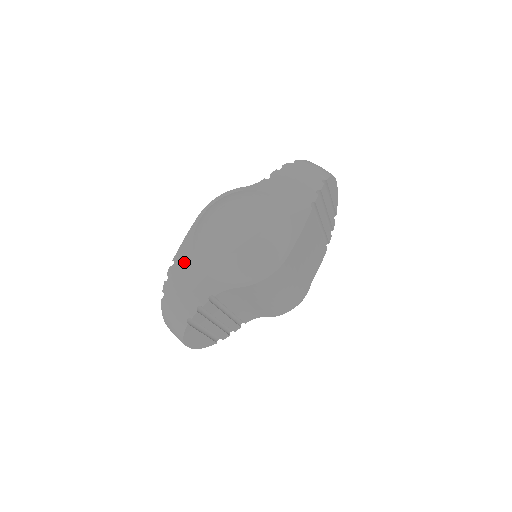
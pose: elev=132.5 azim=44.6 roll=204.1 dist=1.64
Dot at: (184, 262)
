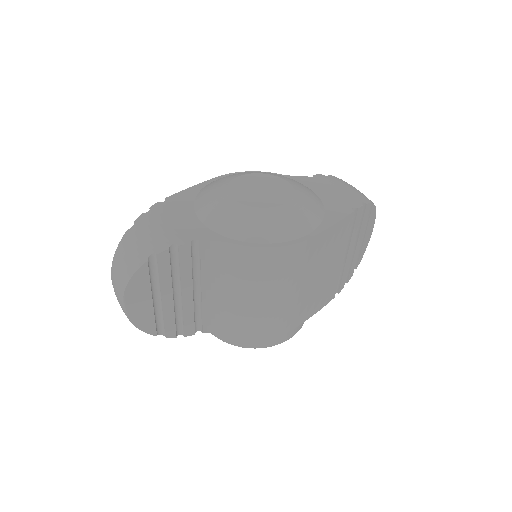
Dot at: (178, 203)
